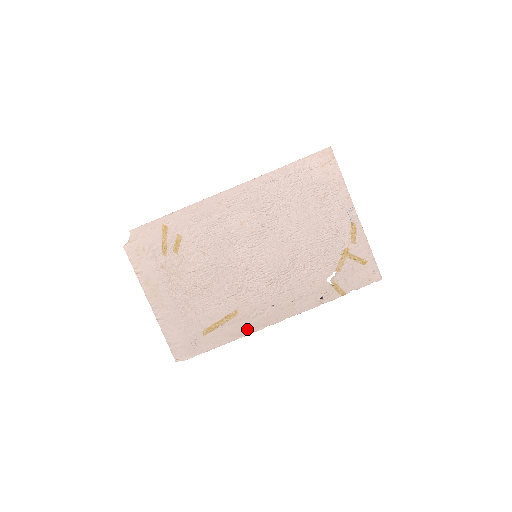
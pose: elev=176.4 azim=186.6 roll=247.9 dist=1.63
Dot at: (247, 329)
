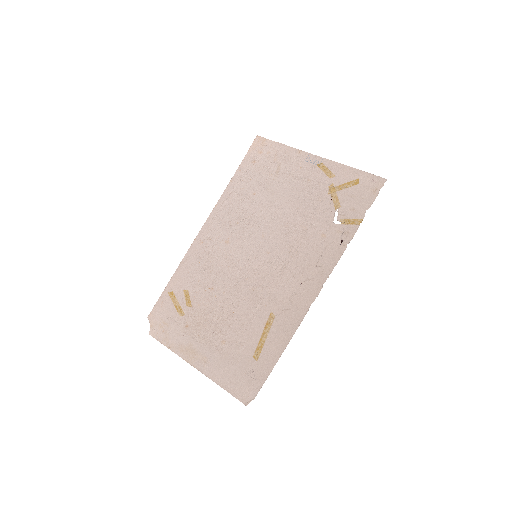
Dot at: (293, 324)
